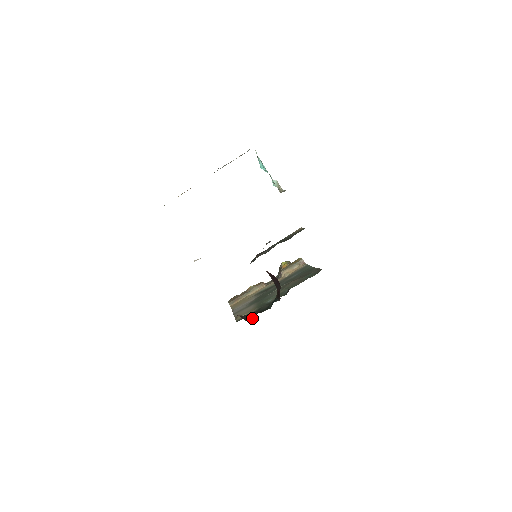
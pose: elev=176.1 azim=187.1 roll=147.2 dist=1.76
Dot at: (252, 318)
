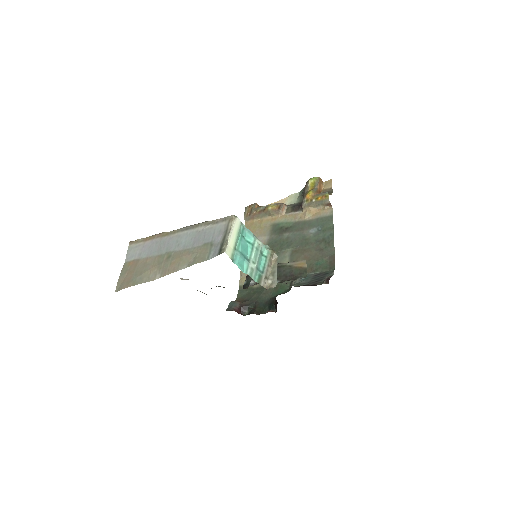
Dot at: (249, 312)
